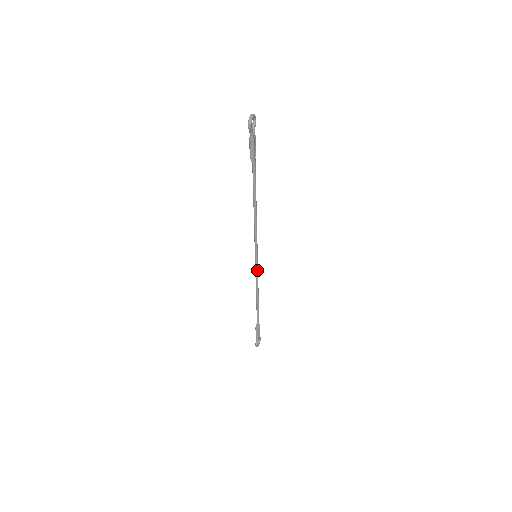
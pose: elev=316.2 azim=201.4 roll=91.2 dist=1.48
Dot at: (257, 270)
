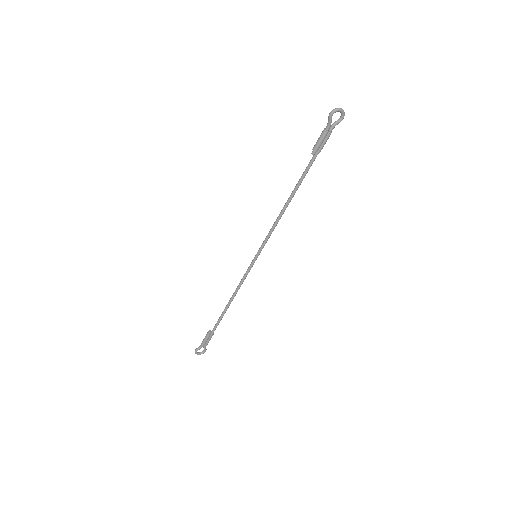
Dot at: (248, 272)
